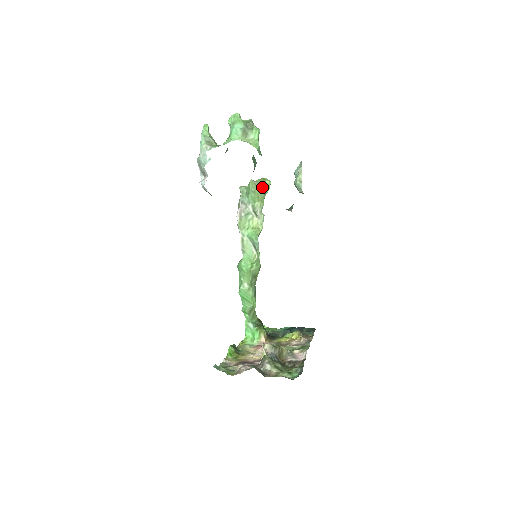
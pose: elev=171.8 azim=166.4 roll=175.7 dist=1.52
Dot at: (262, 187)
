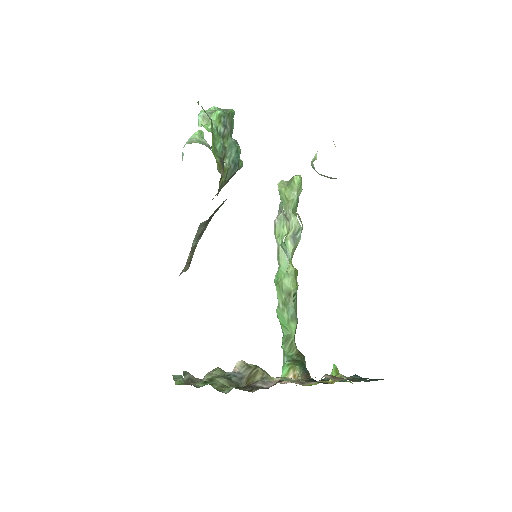
Dot at: (289, 184)
